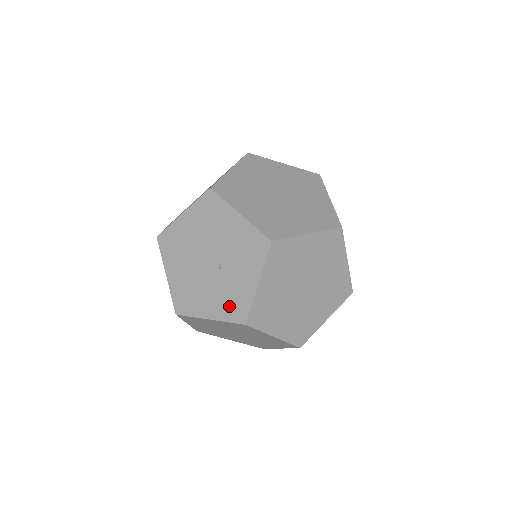
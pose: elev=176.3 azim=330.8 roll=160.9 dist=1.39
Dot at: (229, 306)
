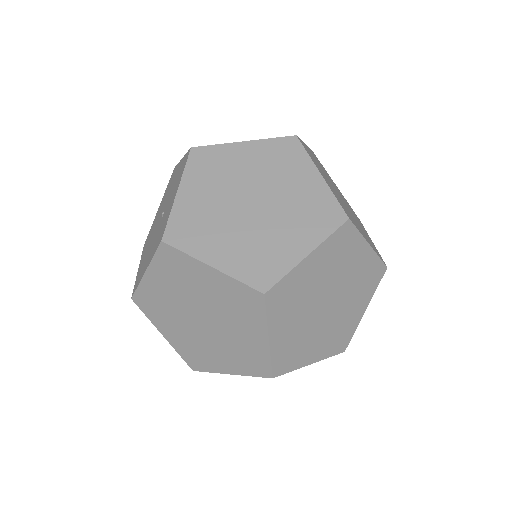
Dot at: (158, 240)
